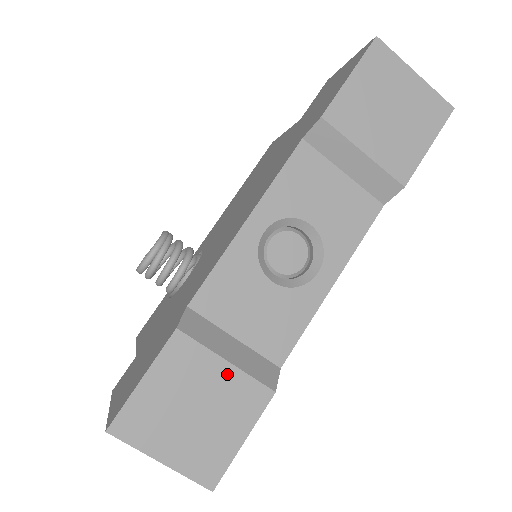
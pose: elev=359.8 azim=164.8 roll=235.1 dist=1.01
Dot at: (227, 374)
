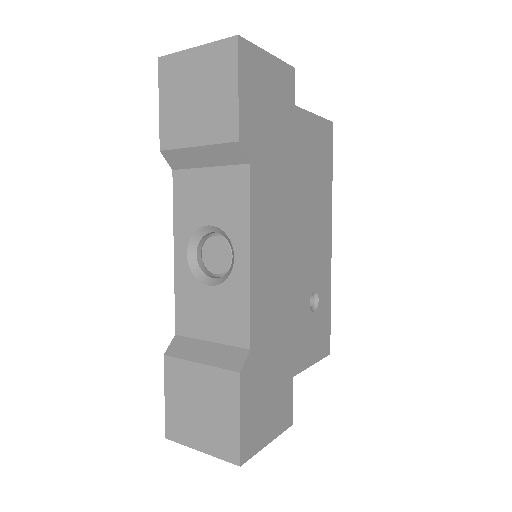
Dot at: (204, 373)
